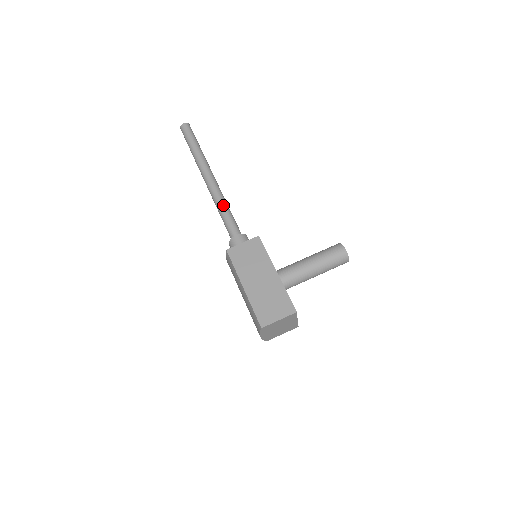
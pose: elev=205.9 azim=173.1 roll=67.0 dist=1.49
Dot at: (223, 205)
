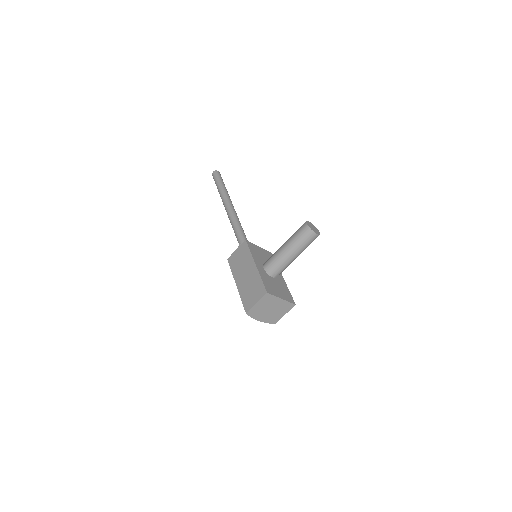
Dot at: (234, 224)
